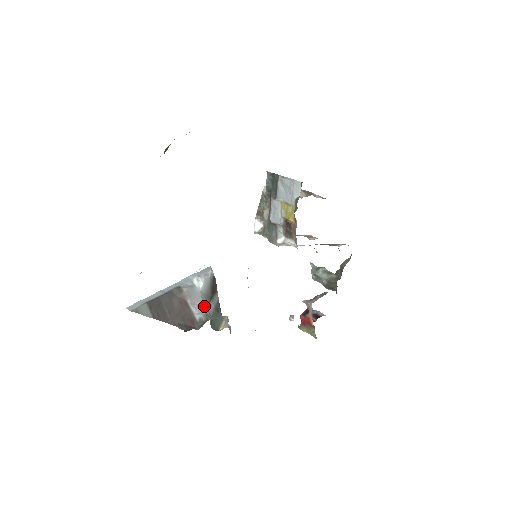
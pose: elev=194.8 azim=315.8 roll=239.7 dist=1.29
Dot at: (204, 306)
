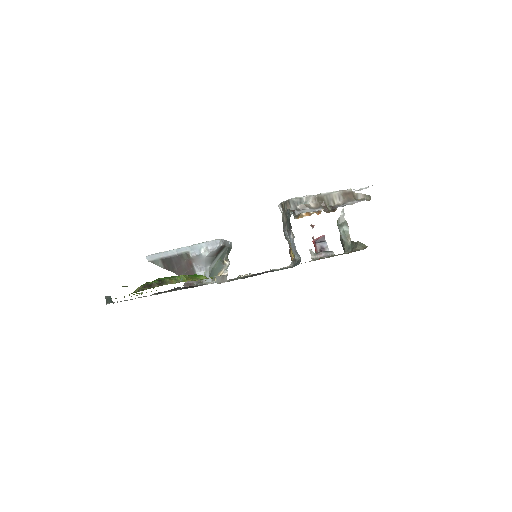
Dot at: (206, 266)
